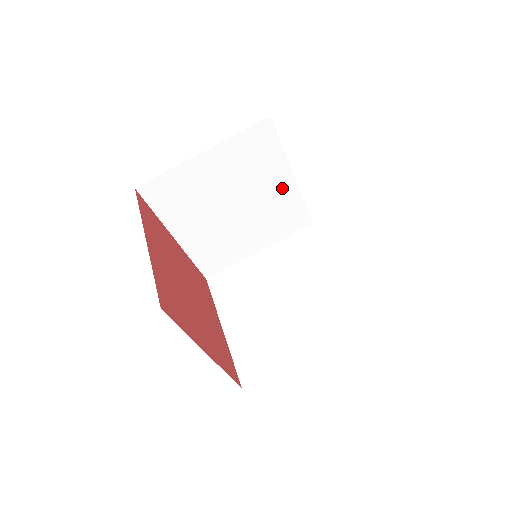
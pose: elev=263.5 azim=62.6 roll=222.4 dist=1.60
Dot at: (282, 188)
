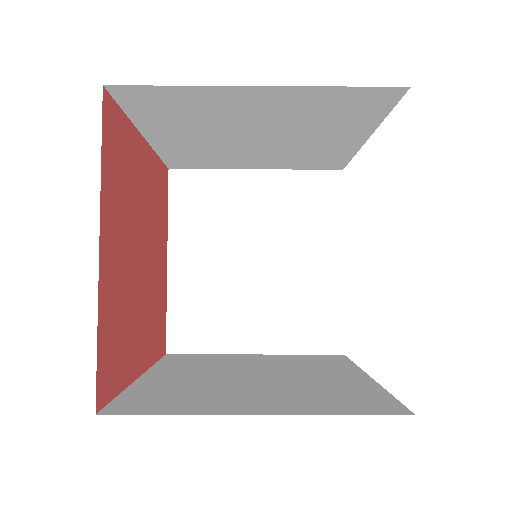
Dot at: (340, 142)
